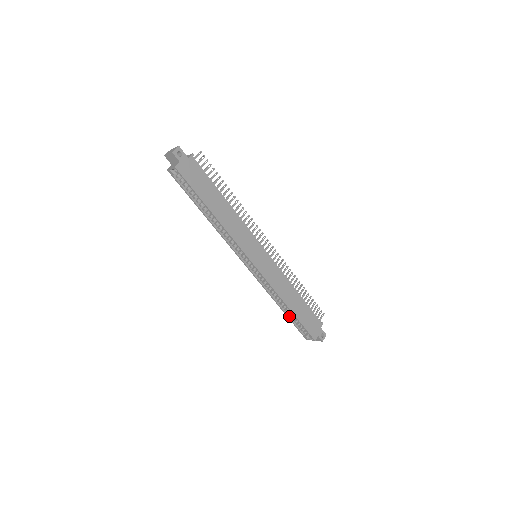
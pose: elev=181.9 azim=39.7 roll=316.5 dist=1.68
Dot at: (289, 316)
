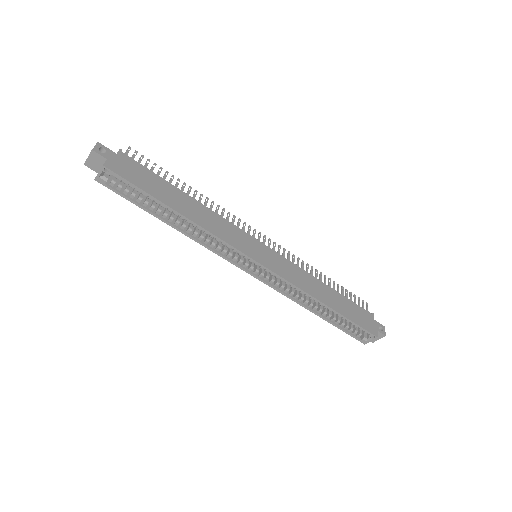
Dot at: (331, 321)
